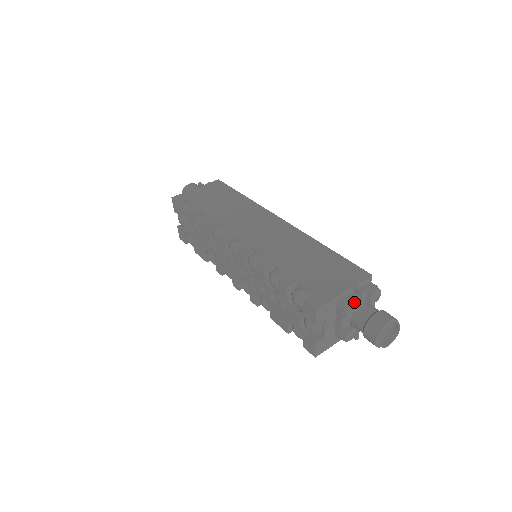
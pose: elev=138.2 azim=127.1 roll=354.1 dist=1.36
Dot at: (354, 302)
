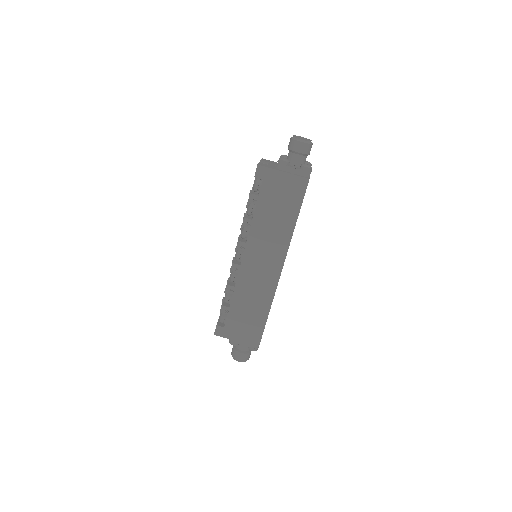
Dot at: (237, 344)
